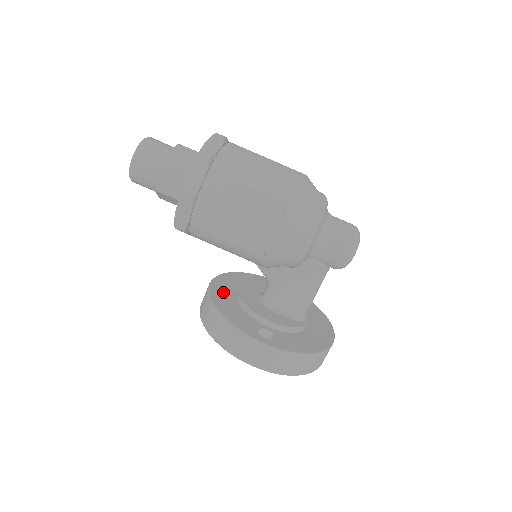
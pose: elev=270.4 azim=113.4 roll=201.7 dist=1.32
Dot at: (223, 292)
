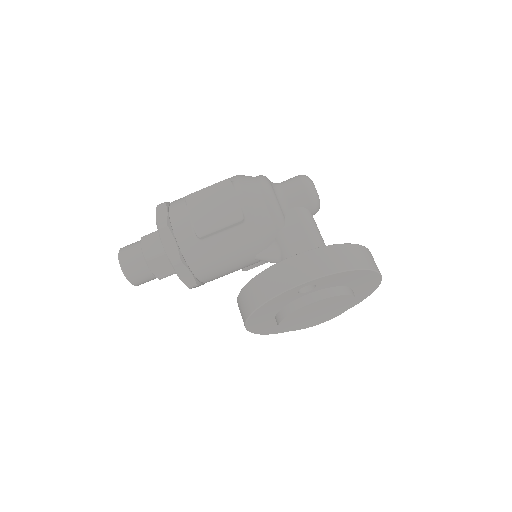
Dot at: occluded
